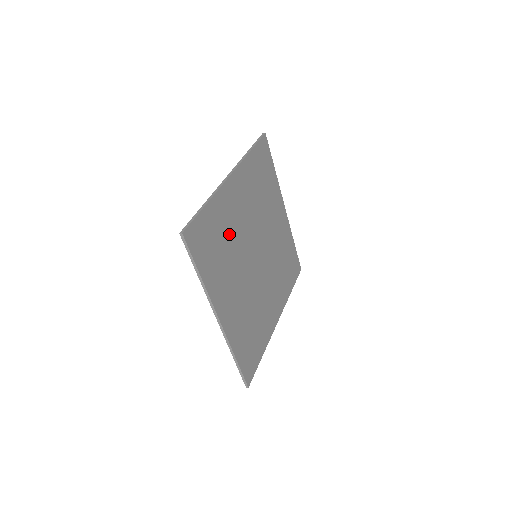
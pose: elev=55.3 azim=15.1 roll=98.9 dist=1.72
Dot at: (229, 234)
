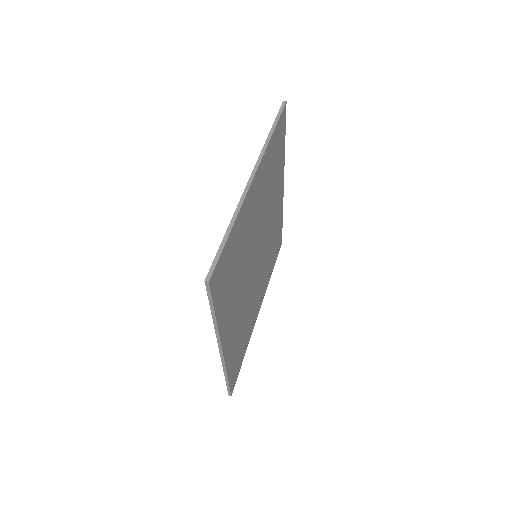
Dot at: (242, 249)
